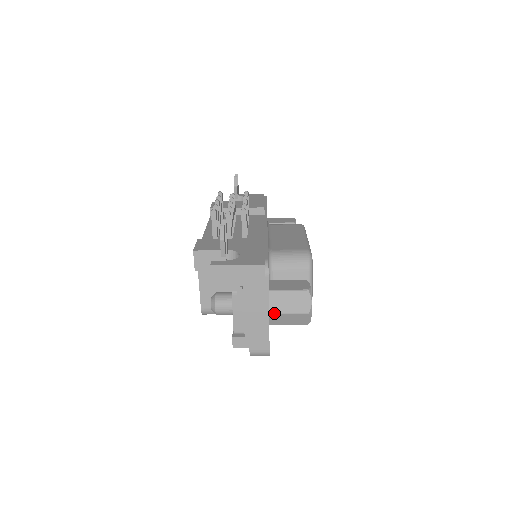
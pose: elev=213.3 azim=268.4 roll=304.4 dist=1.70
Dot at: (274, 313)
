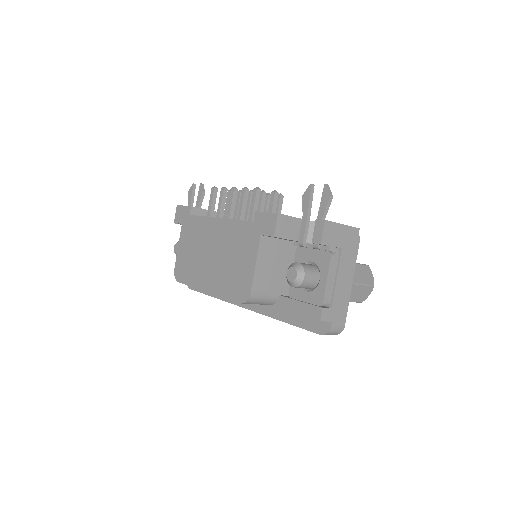
Dot at: (354, 283)
